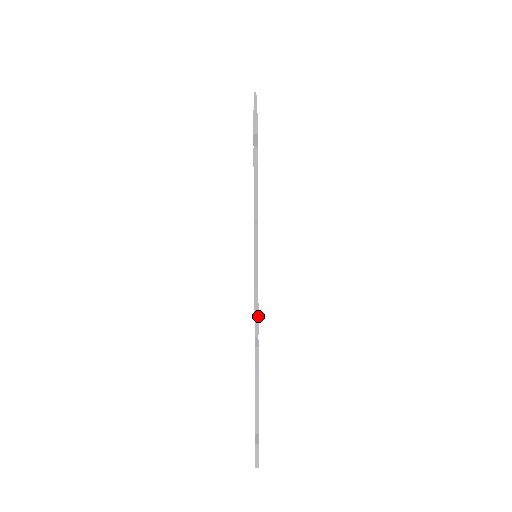
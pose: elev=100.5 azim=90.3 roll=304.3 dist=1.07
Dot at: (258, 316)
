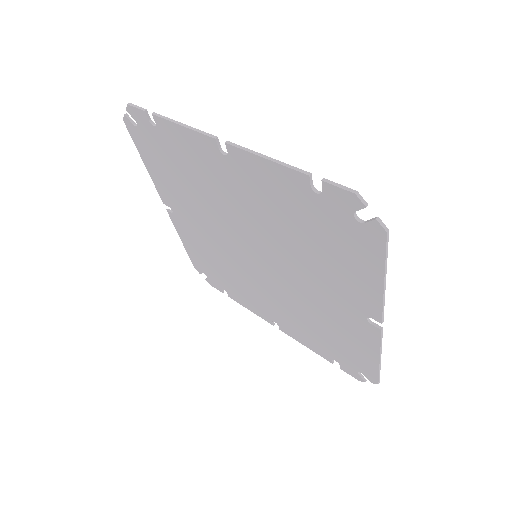
Dot at: (205, 132)
